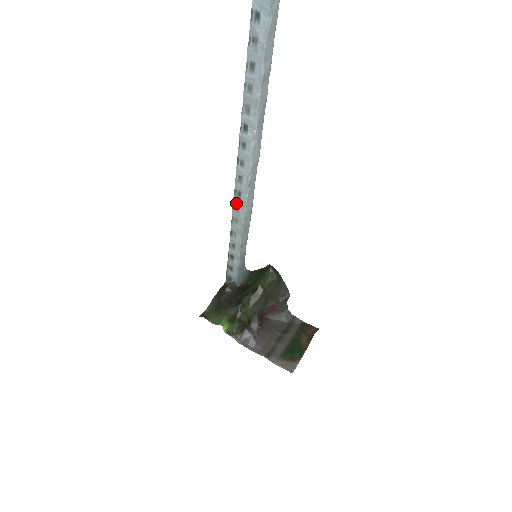
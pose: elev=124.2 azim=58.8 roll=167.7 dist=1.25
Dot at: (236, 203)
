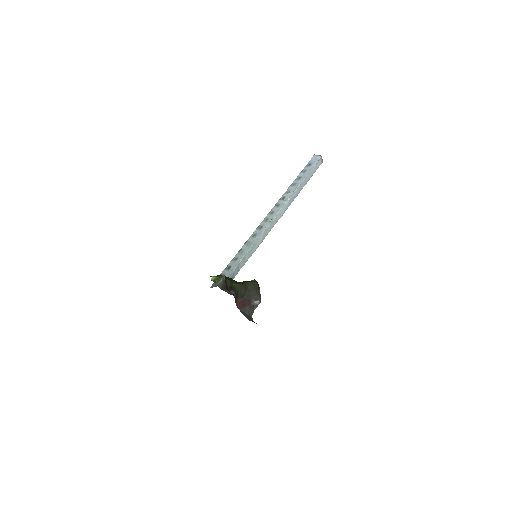
Dot at: (255, 232)
